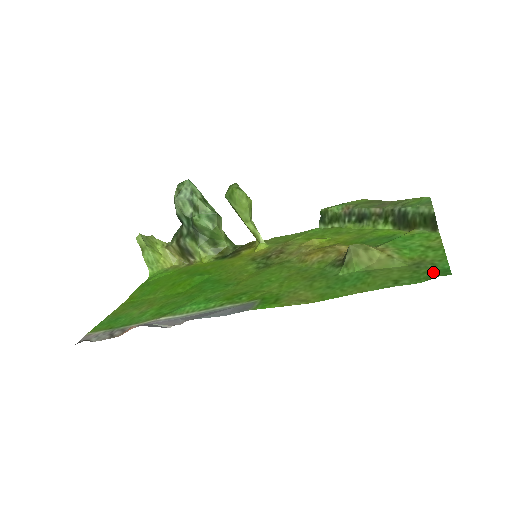
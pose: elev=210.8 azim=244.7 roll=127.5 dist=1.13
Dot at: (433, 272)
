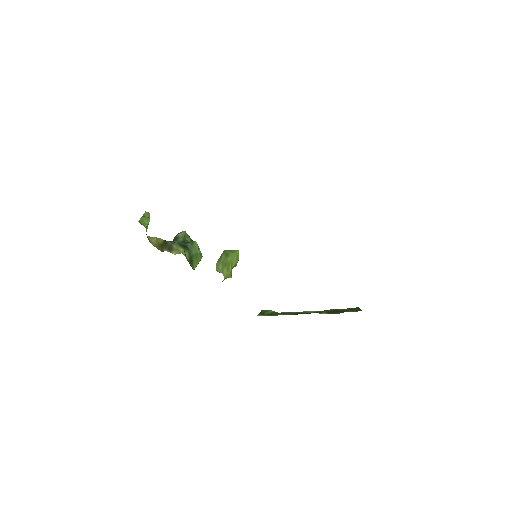
Dot at: occluded
